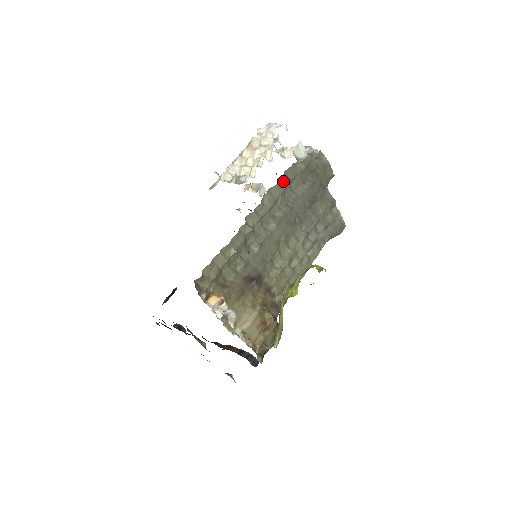
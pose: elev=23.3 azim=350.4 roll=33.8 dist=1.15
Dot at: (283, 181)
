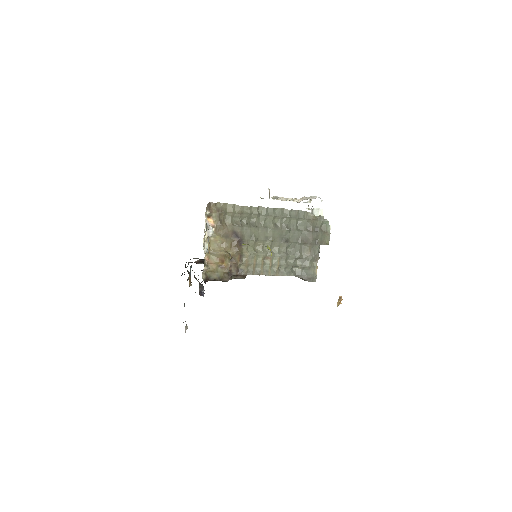
Dot at: (295, 213)
